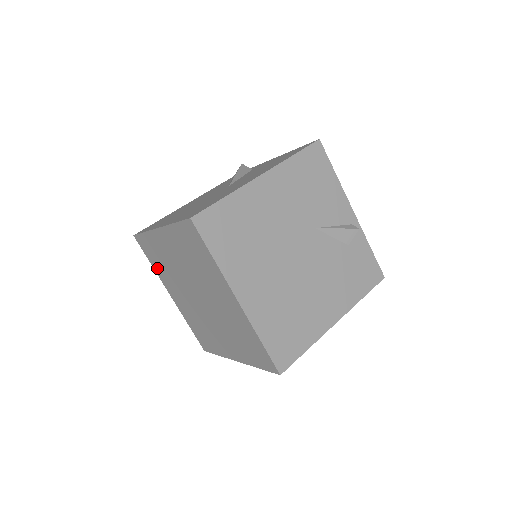
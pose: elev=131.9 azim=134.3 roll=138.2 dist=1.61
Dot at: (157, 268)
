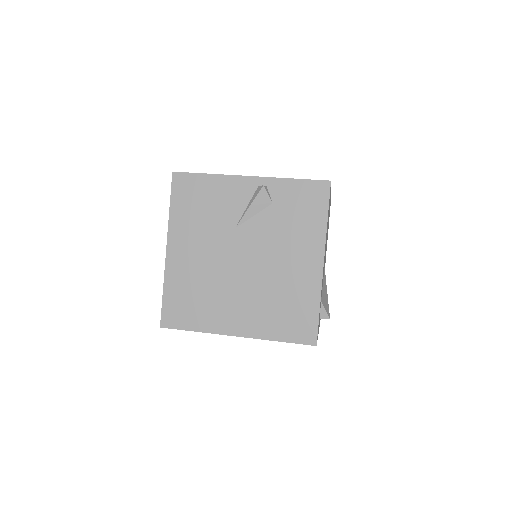
Dot at: occluded
